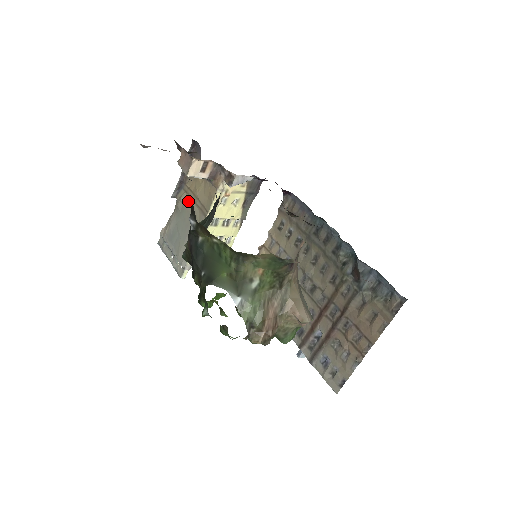
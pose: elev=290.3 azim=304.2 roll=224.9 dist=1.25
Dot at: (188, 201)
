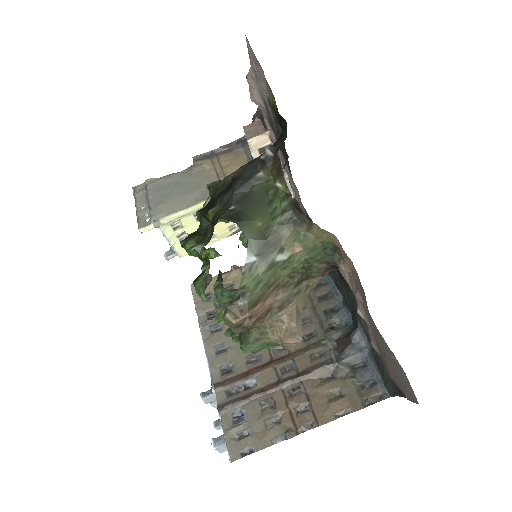
Dot at: (209, 171)
